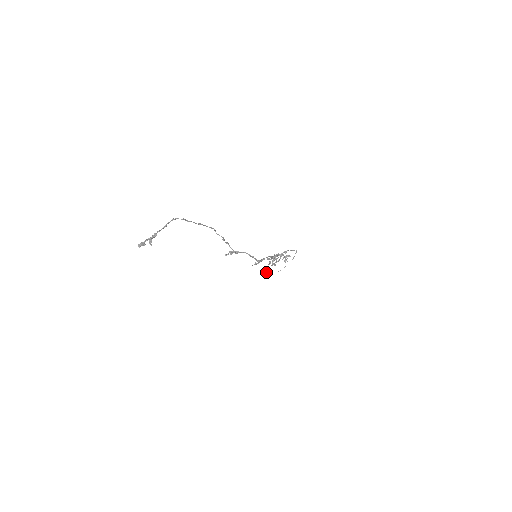
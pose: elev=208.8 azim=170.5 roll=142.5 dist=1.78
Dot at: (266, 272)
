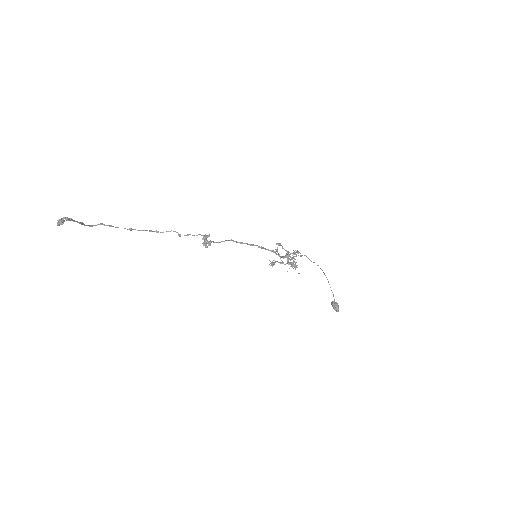
Dot at: (331, 304)
